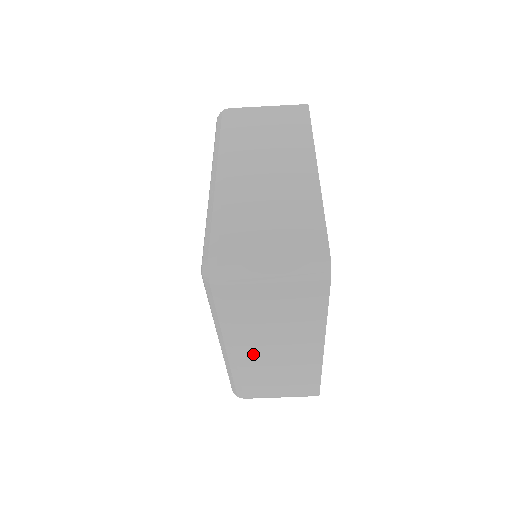
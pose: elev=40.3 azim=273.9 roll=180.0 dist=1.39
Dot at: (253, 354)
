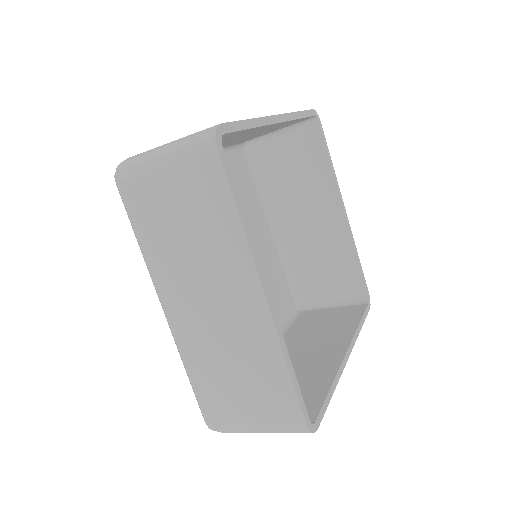
Dot at: occluded
